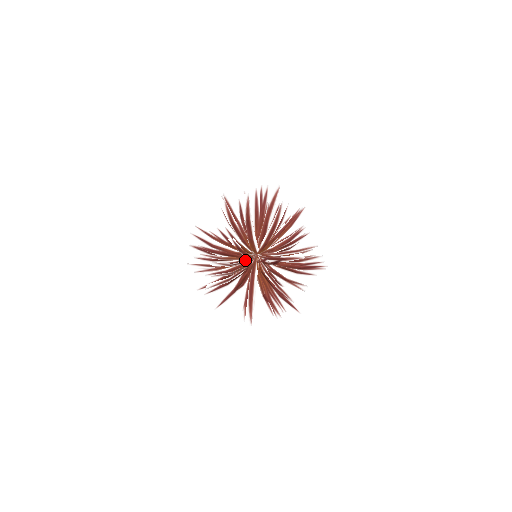
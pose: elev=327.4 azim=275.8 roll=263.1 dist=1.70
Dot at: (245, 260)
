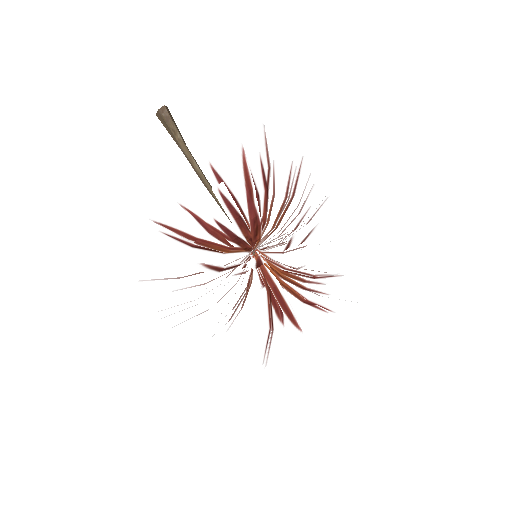
Dot at: occluded
